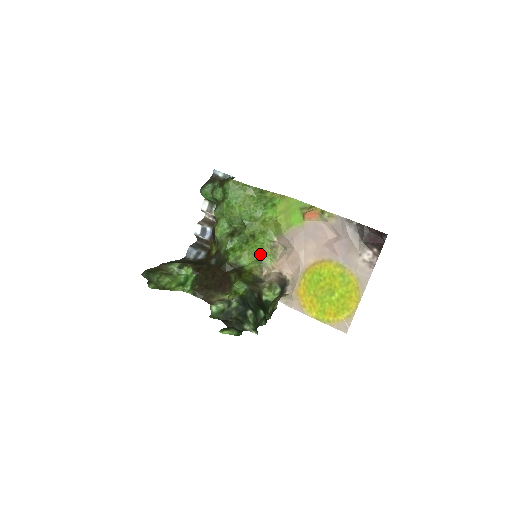
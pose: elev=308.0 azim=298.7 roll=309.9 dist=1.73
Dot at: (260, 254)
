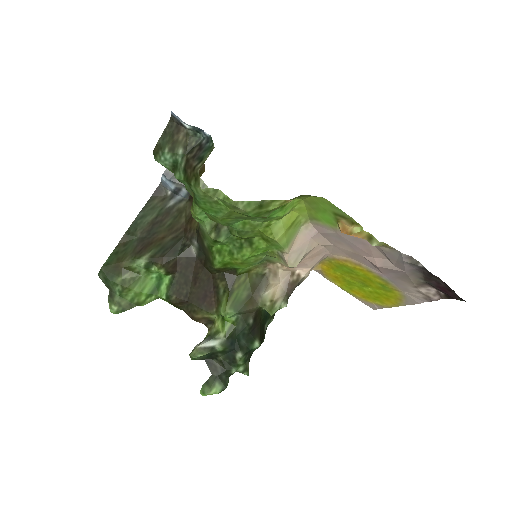
Dot at: (261, 258)
